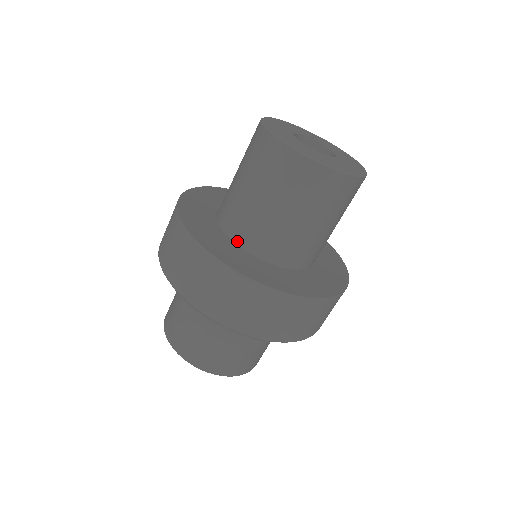
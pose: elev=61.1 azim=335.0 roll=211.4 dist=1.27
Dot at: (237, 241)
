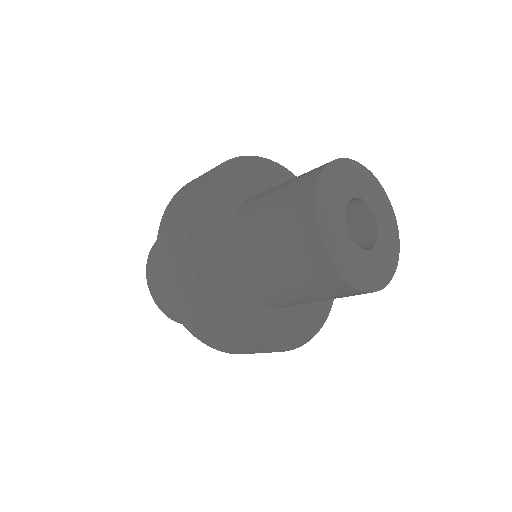
Dot at: (245, 285)
